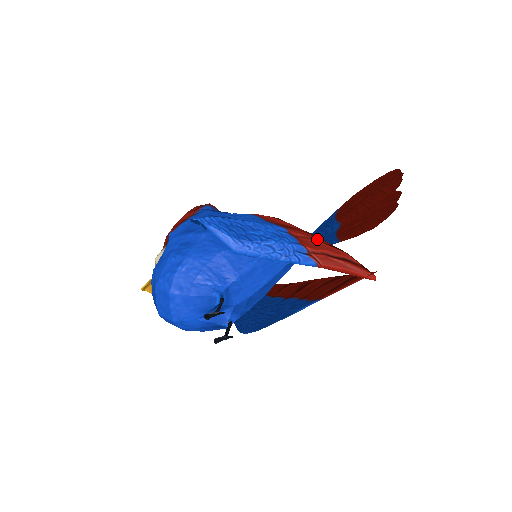
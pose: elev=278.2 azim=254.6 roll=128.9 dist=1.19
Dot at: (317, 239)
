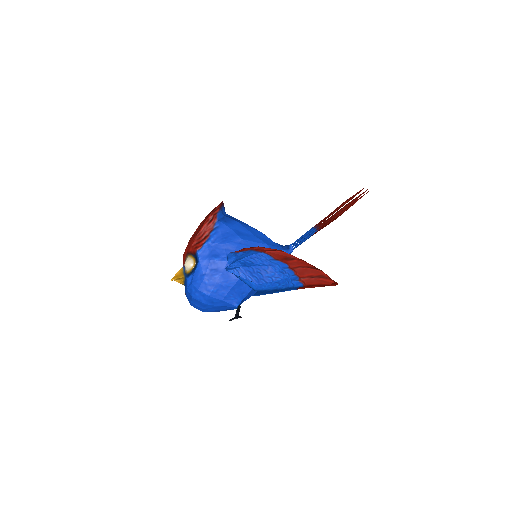
Dot at: (305, 265)
